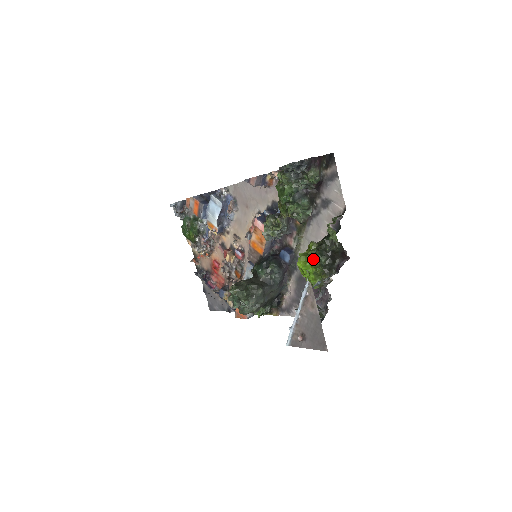
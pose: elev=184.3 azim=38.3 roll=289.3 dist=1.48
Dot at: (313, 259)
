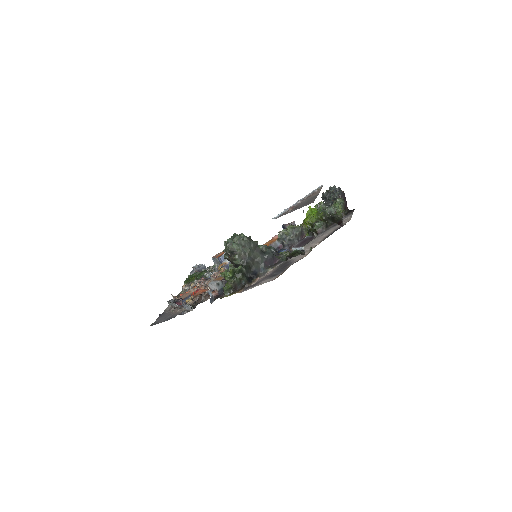
Dot at: occluded
